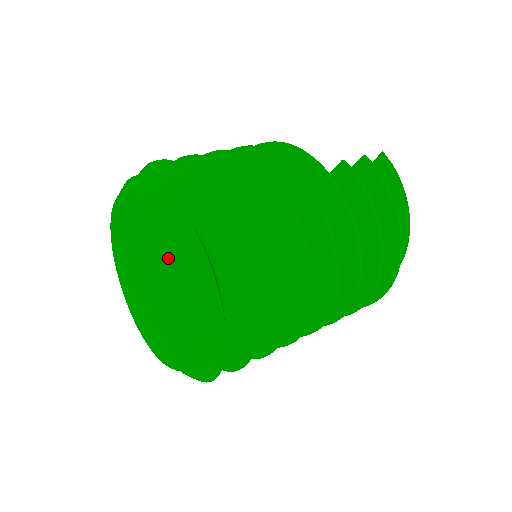
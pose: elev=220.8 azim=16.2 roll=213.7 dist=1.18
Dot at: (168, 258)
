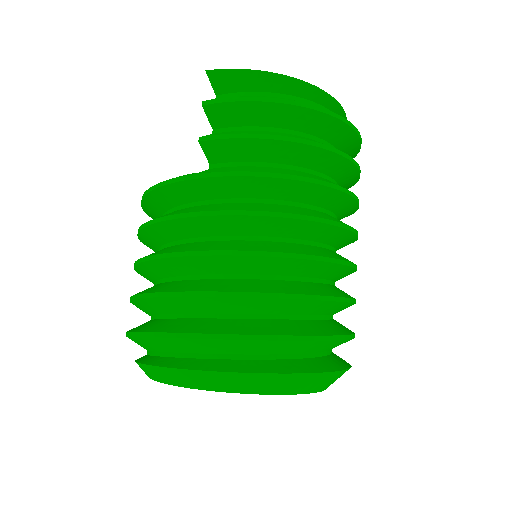
Dot at: occluded
